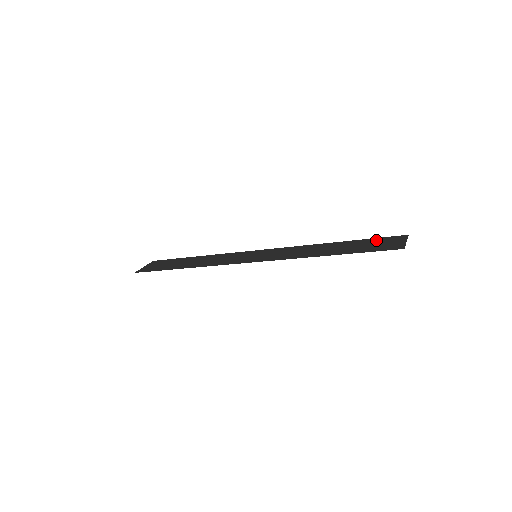
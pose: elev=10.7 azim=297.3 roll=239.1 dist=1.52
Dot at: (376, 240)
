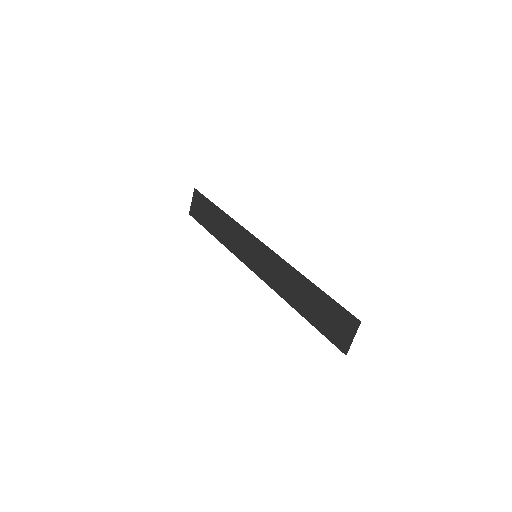
Dot at: (335, 310)
